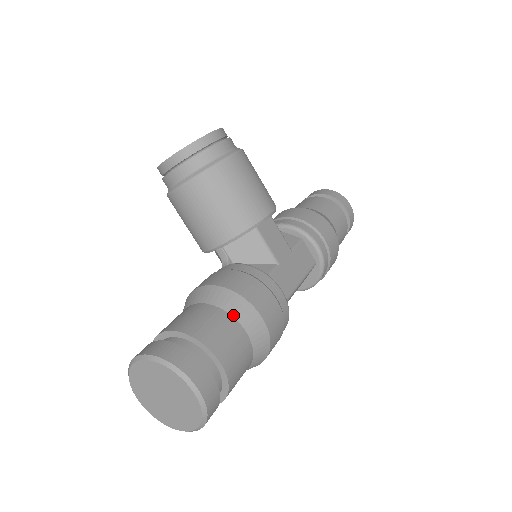
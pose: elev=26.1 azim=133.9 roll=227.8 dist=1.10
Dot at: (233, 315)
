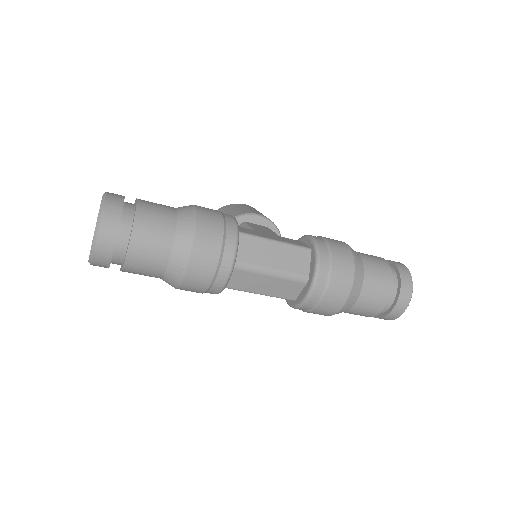
Dot at: occluded
